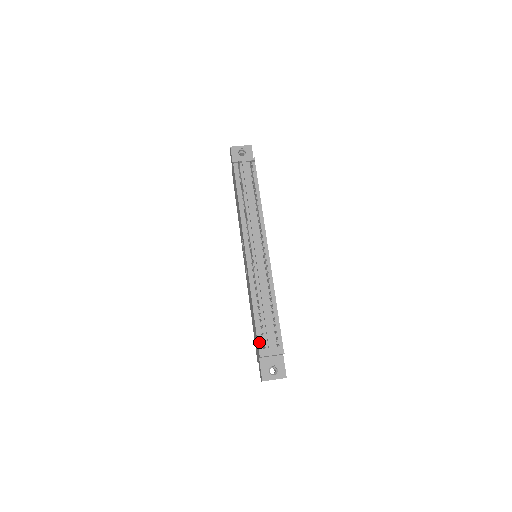
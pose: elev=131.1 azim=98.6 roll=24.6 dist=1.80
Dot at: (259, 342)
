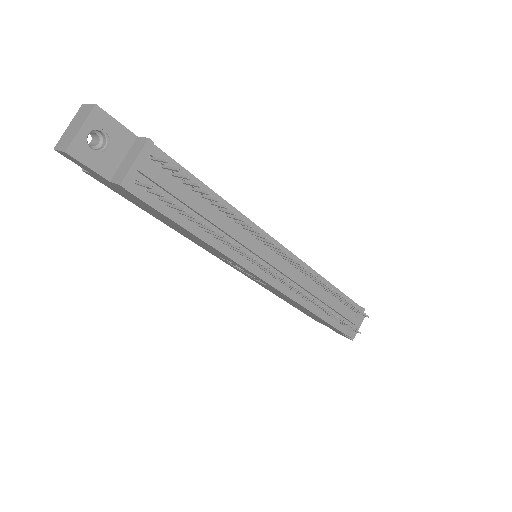
Dot at: (339, 328)
